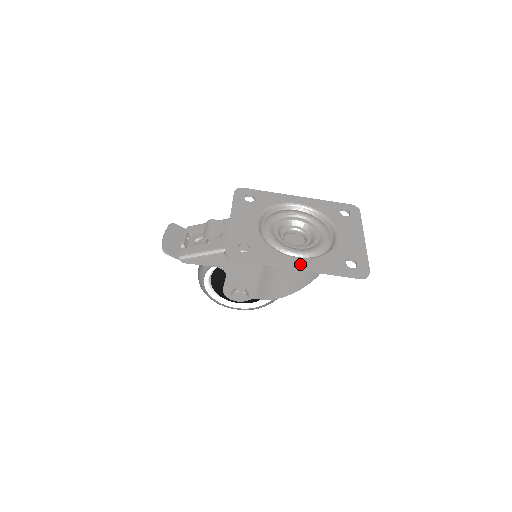
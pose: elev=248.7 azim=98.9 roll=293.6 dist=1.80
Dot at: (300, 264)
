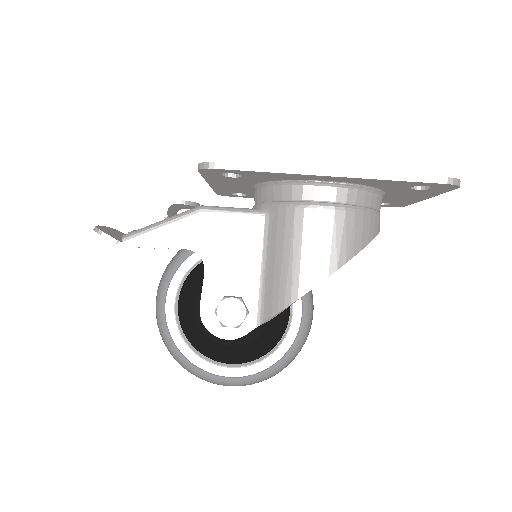
Dot at: (333, 171)
